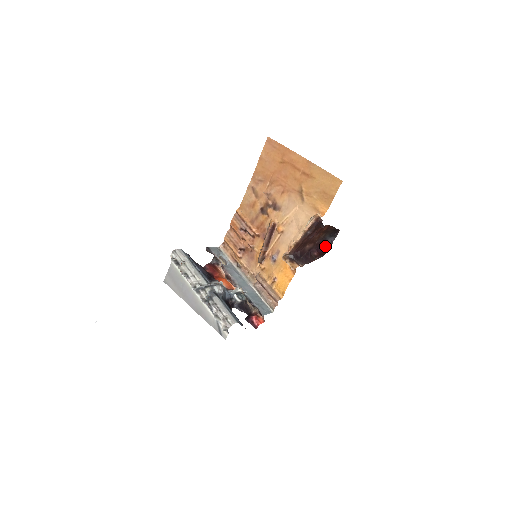
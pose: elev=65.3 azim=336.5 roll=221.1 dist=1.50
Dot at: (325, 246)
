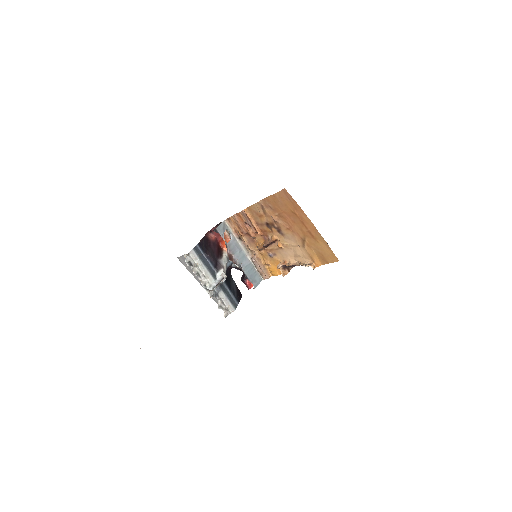
Dot at: occluded
